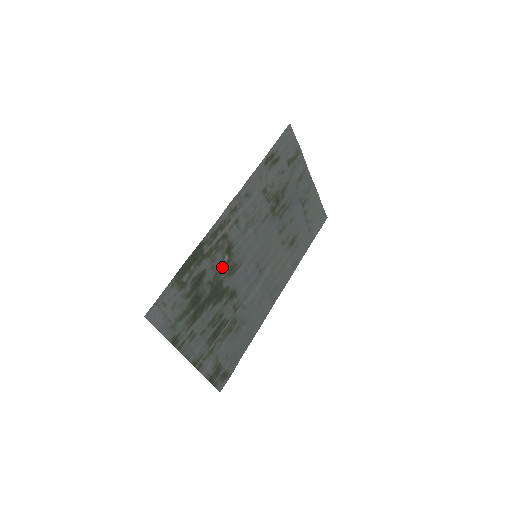
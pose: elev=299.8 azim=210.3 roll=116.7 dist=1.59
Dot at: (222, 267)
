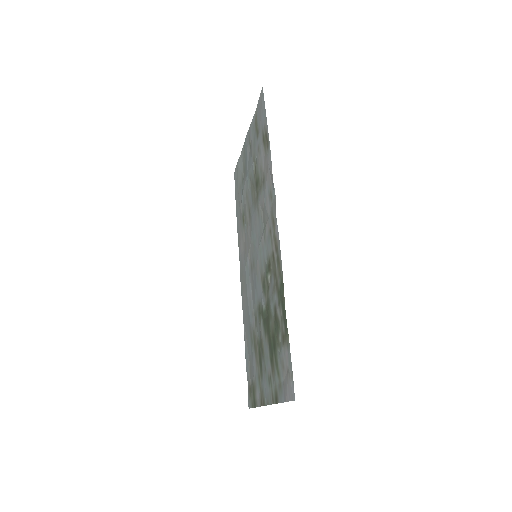
Dot at: (269, 290)
